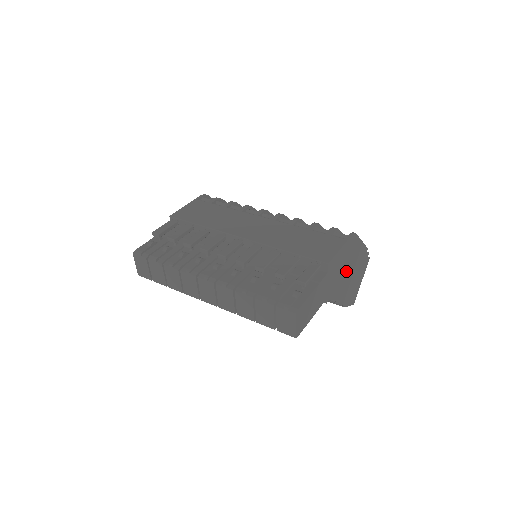
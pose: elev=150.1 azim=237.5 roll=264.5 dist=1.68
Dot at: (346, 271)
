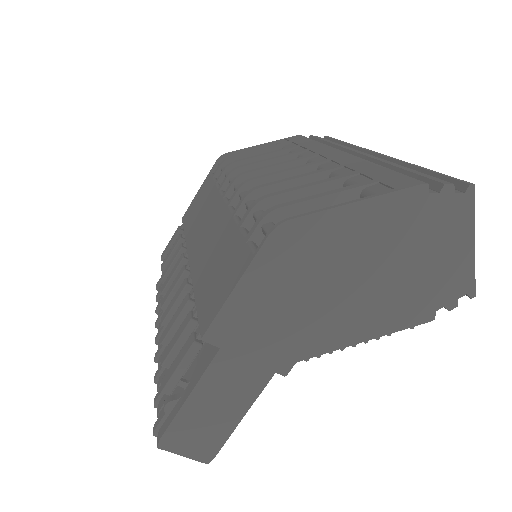
Dot at: (329, 290)
